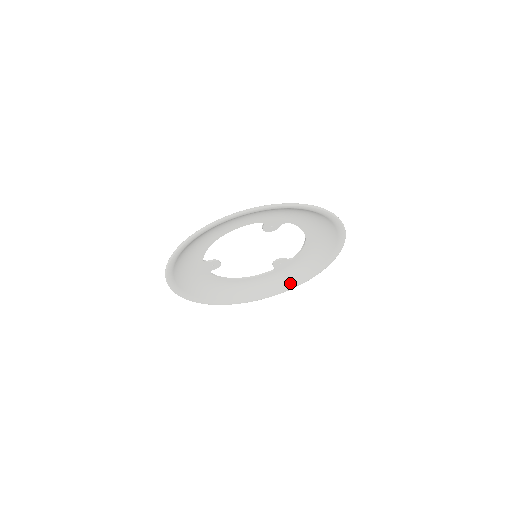
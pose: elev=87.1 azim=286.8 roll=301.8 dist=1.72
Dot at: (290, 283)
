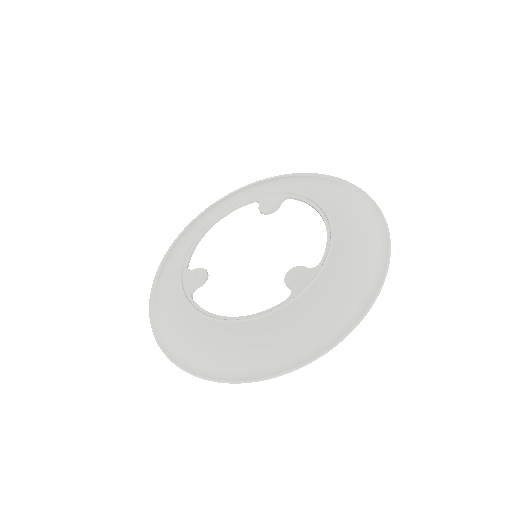
Dot at: occluded
